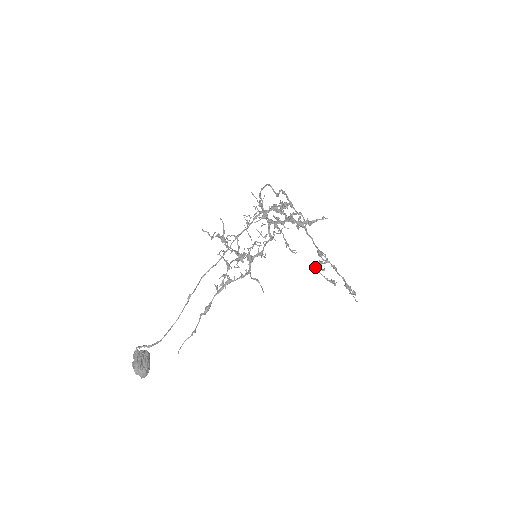
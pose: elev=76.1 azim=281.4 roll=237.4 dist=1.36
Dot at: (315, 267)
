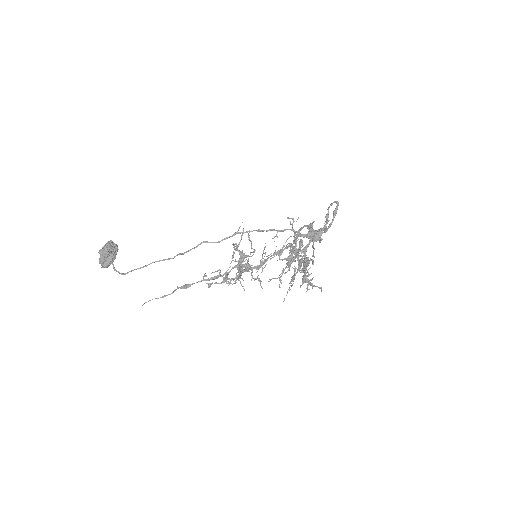
Dot at: (294, 241)
